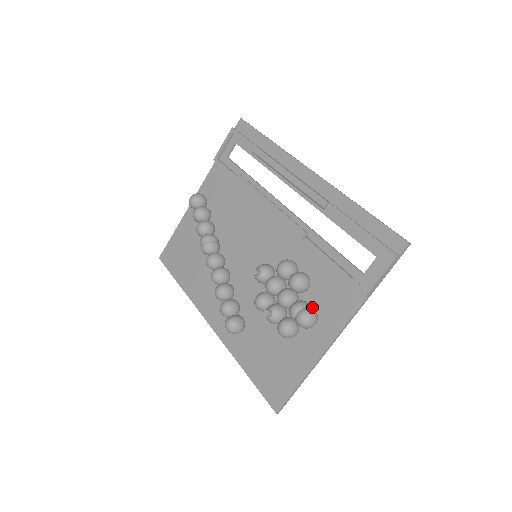
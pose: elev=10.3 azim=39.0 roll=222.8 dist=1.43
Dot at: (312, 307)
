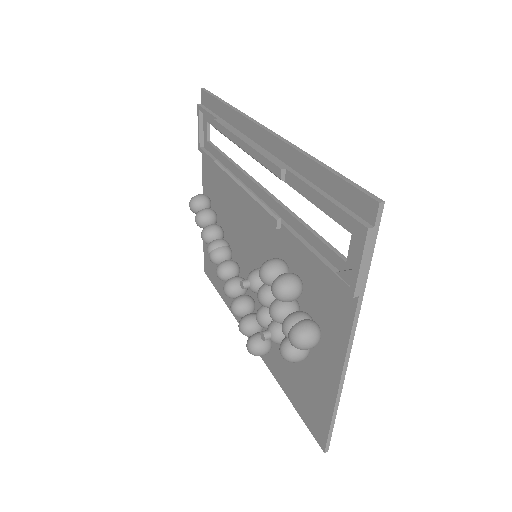
Dot at: (314, 316)
